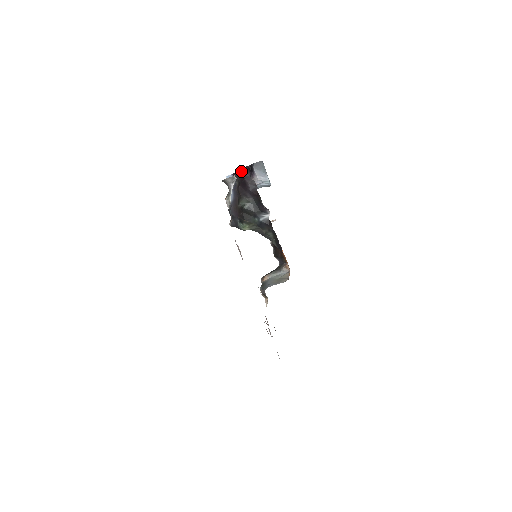
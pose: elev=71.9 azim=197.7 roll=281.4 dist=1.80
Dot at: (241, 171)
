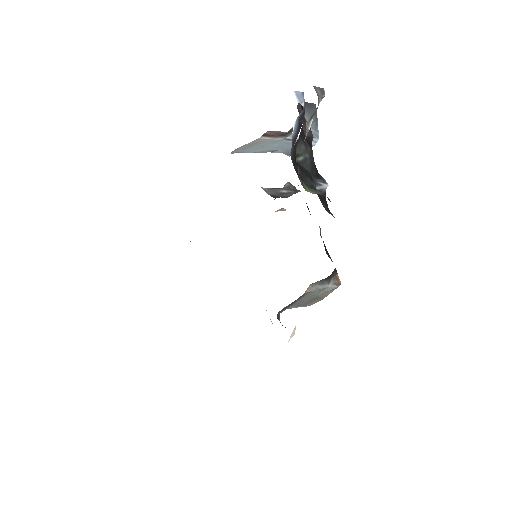
Dot at: occluded
